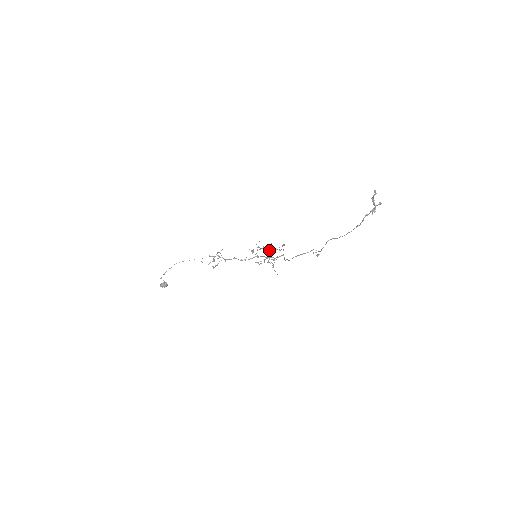
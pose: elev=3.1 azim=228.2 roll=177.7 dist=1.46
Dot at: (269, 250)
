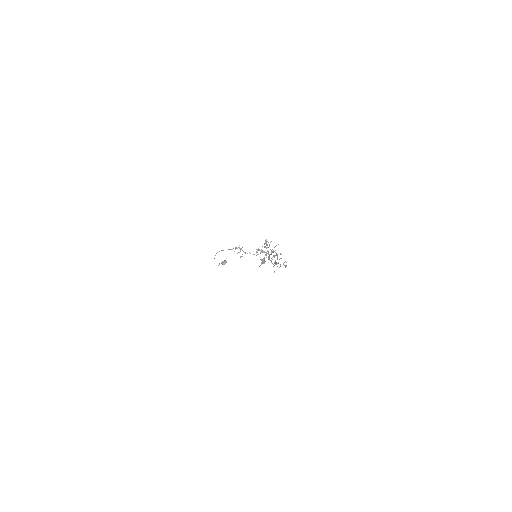
Dot at: occluded
